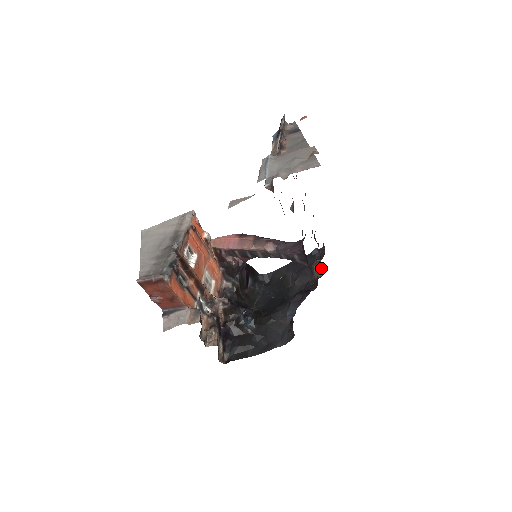
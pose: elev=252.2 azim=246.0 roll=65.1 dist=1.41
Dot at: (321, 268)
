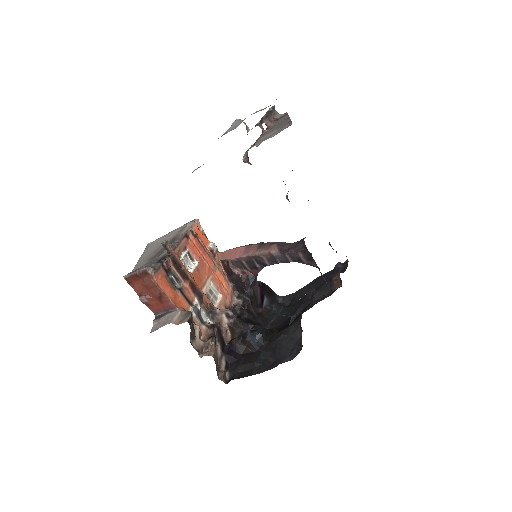
Dot at: occluded
